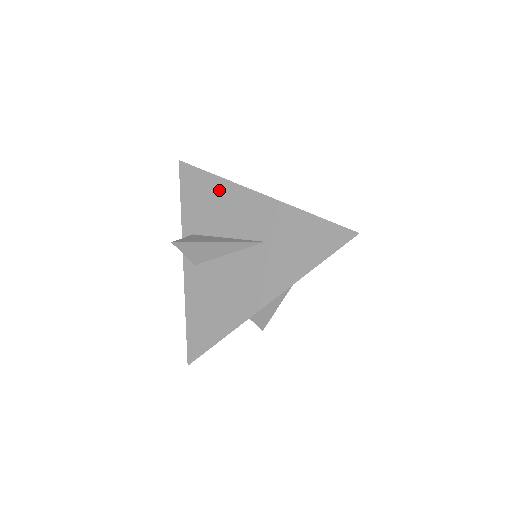
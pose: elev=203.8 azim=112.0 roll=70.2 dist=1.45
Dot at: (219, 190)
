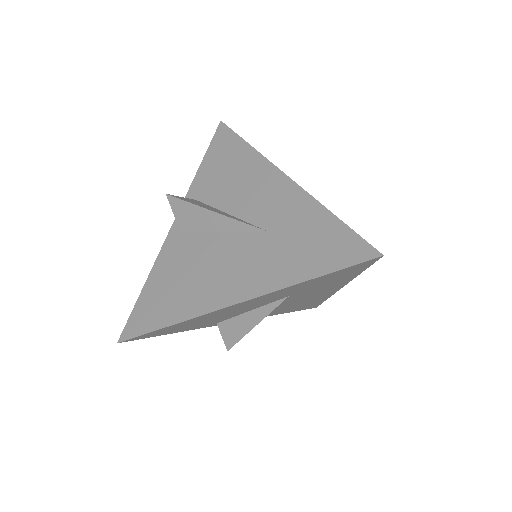
Dot at: (245, 161)
